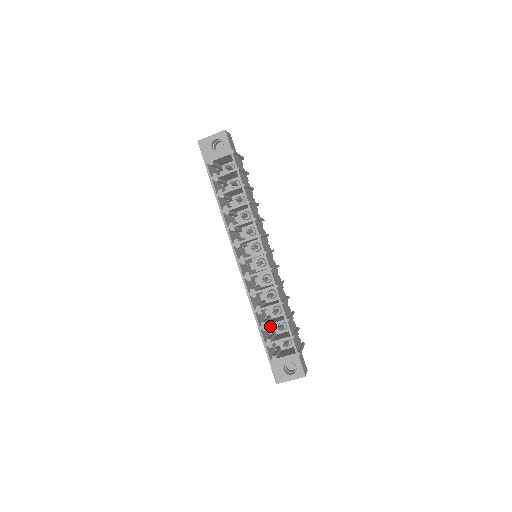
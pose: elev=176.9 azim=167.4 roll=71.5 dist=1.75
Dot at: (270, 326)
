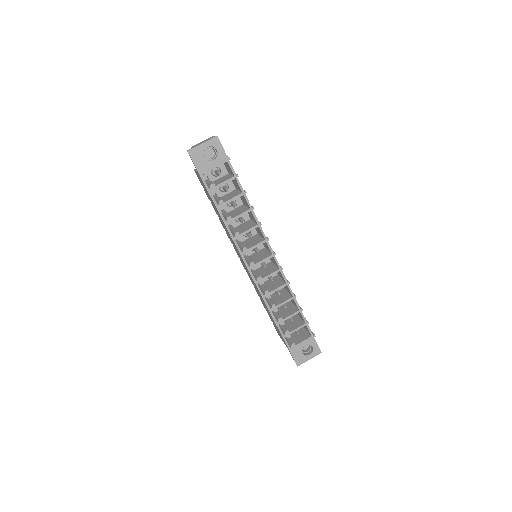
Dot at: occluded
